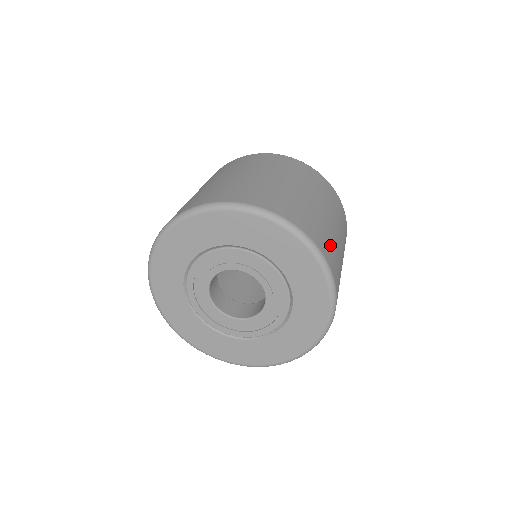
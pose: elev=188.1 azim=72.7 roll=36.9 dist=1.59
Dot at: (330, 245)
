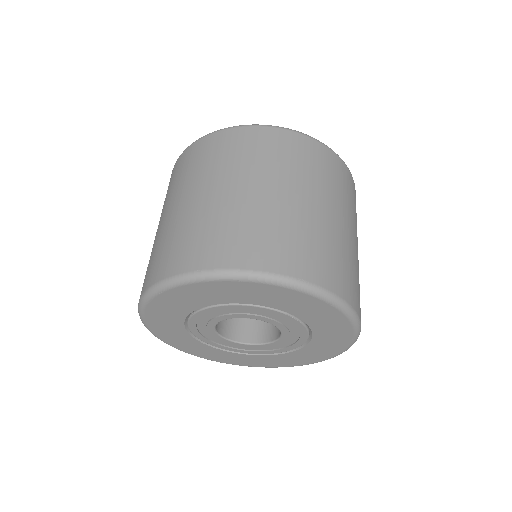
Dot at: (352, 275)
